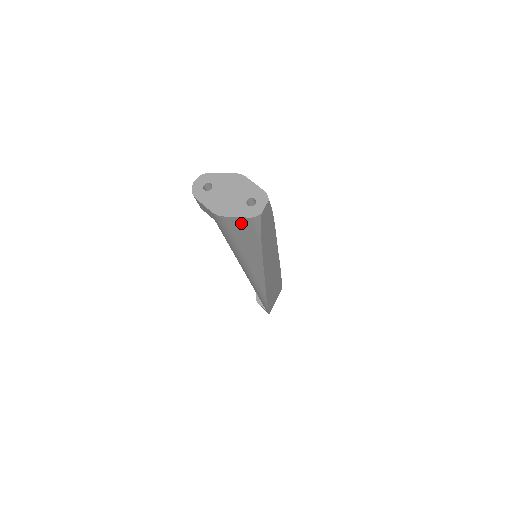
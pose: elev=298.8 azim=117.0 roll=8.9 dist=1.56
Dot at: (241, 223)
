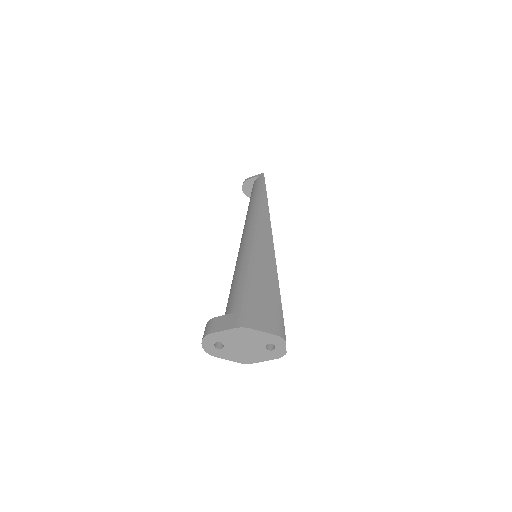
Dot at: occluded
